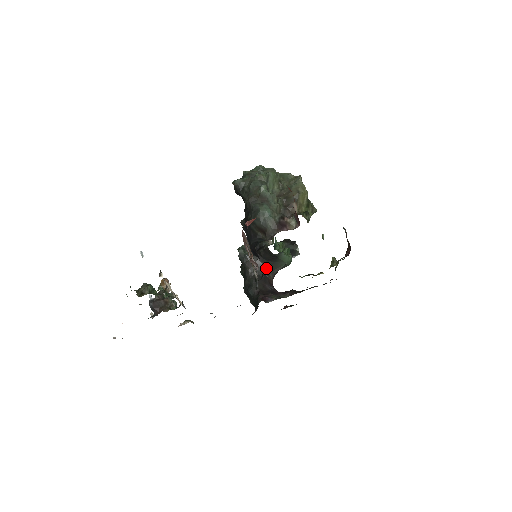
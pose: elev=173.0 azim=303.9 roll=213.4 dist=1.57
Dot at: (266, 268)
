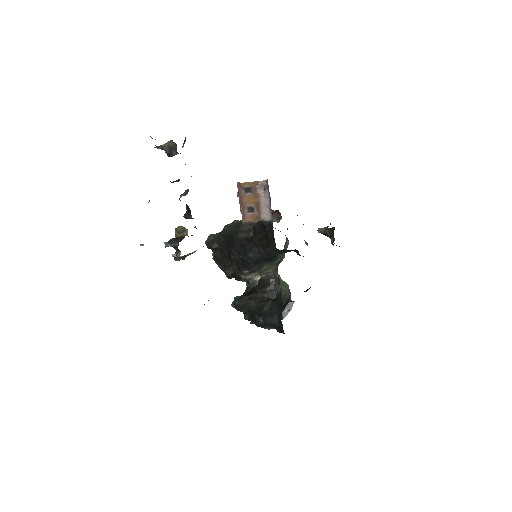
Dot at: (269, 298)
